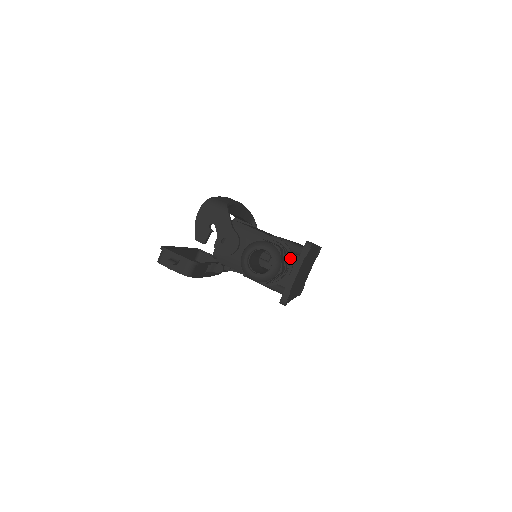
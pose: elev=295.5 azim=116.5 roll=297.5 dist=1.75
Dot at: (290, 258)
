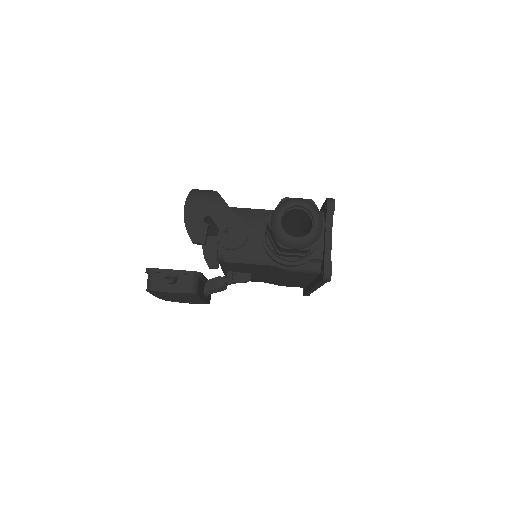
Dot at: occluded
